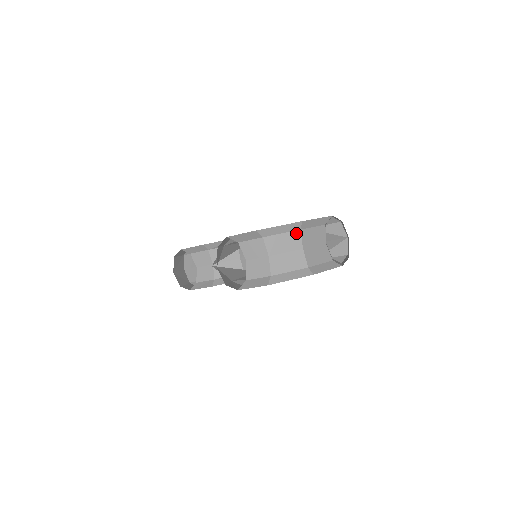
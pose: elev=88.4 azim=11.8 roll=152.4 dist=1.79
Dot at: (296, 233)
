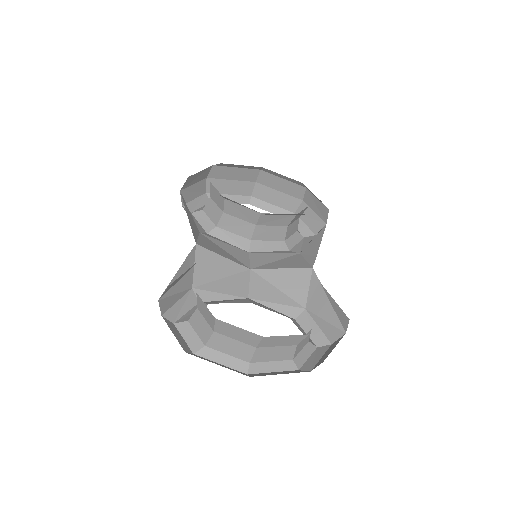
Dot at: (256, 336)
